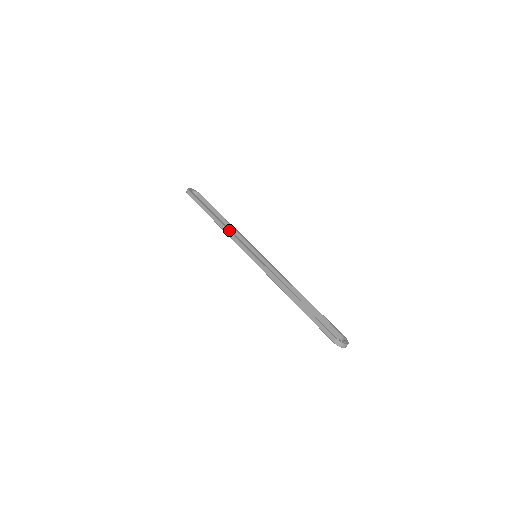
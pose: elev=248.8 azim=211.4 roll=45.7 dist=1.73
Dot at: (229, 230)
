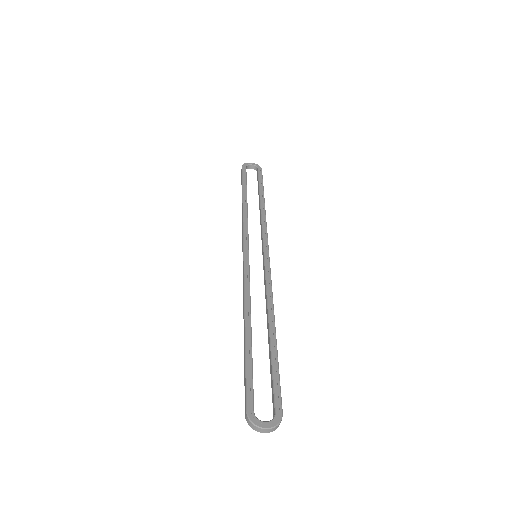
Dot at: (244, 218)
